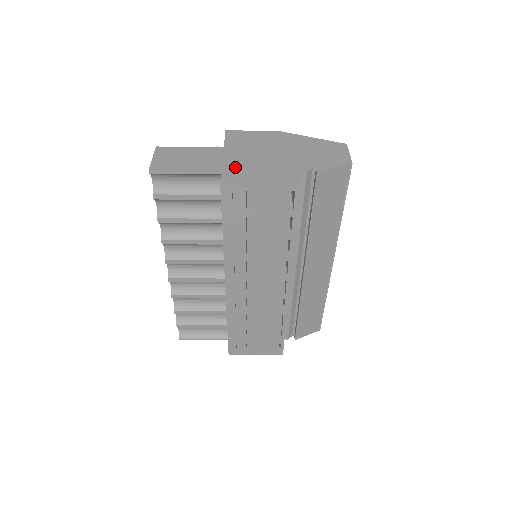
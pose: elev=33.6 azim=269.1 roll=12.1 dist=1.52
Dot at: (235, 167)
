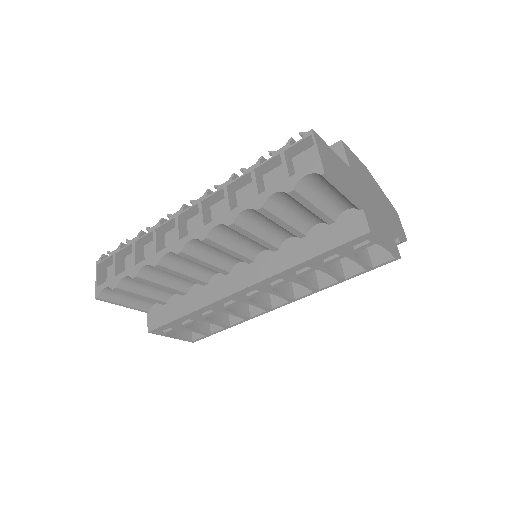
Dot at: (367, 207)
